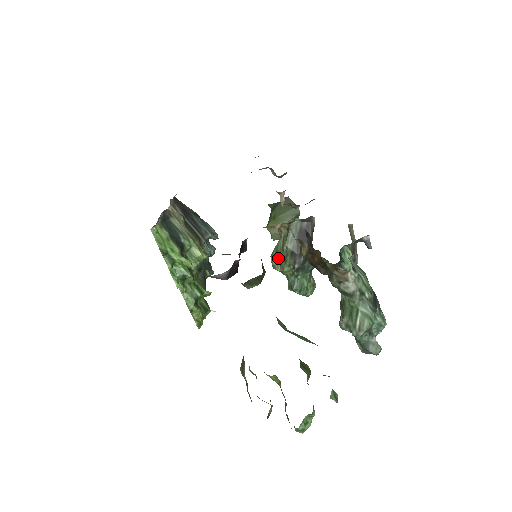
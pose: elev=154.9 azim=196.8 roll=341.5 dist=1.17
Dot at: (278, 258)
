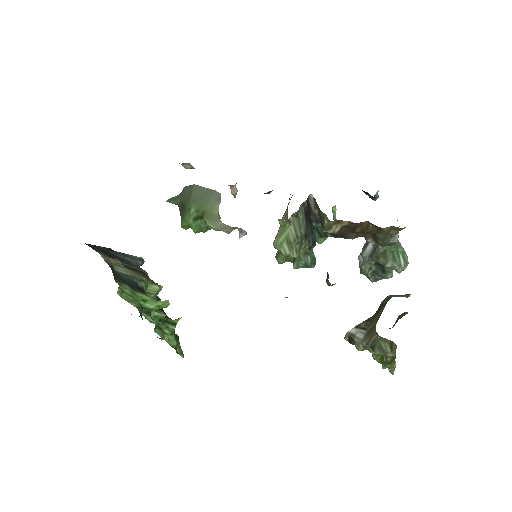
Dot at: (292, 246)
